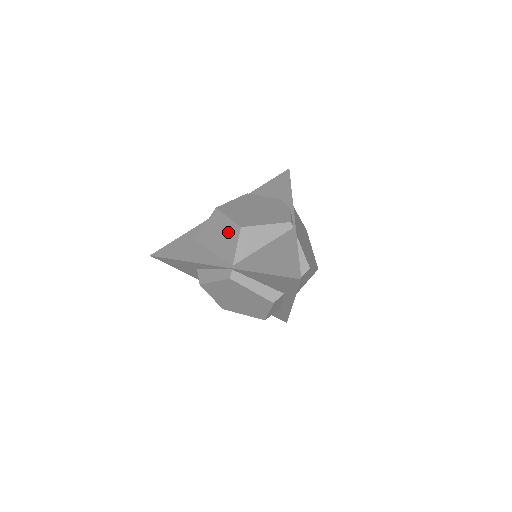
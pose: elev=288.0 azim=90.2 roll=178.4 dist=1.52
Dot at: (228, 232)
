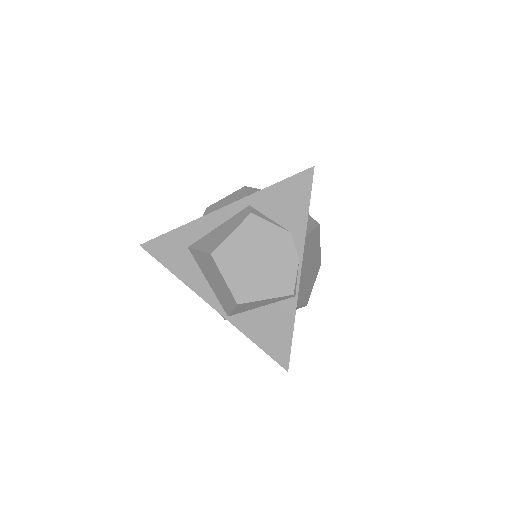
Dot at: (224, 291)
